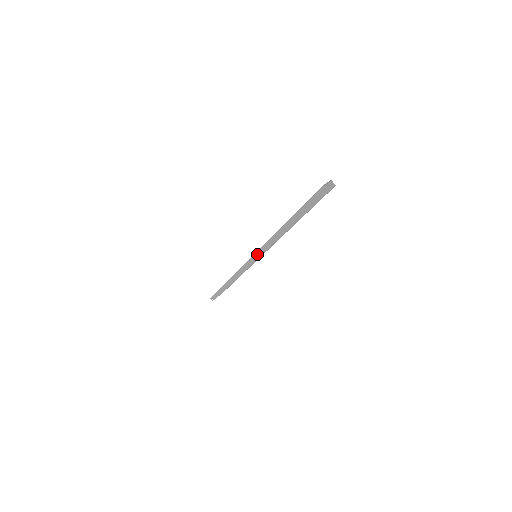
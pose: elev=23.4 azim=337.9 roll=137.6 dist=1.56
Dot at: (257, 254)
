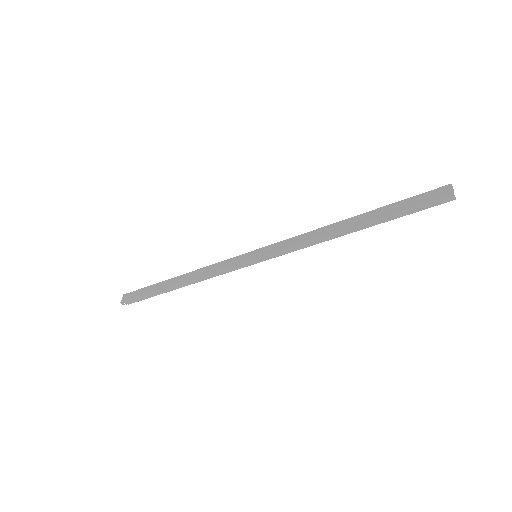
Dot at: (268, 256)
